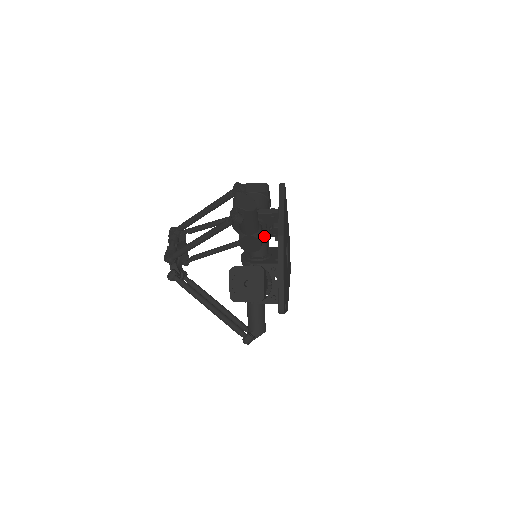
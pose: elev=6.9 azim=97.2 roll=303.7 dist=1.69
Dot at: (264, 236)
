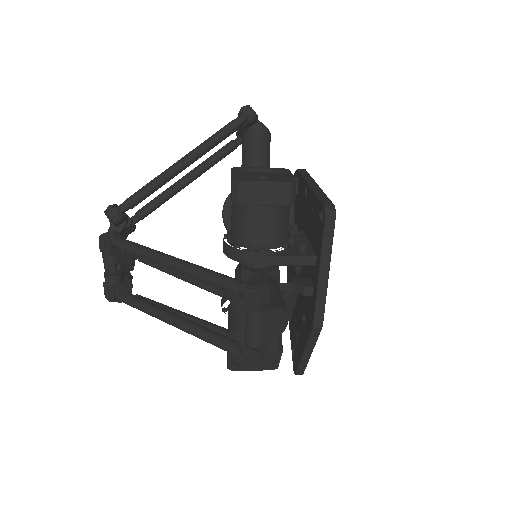
Dot at: occluded
